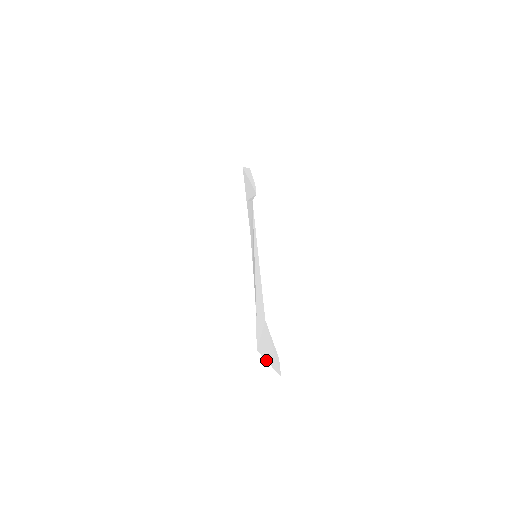
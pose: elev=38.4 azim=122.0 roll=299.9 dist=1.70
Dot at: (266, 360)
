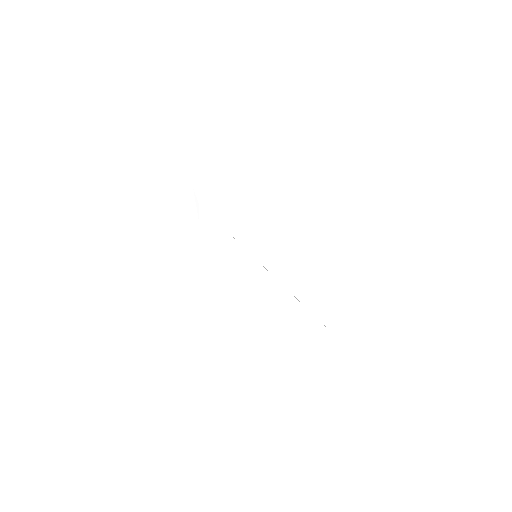
Dot at: occluded
